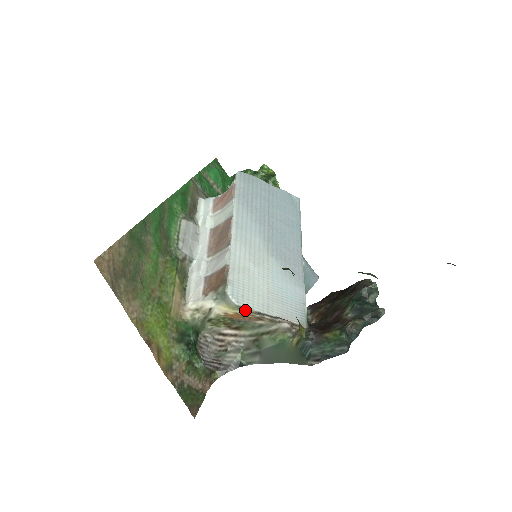
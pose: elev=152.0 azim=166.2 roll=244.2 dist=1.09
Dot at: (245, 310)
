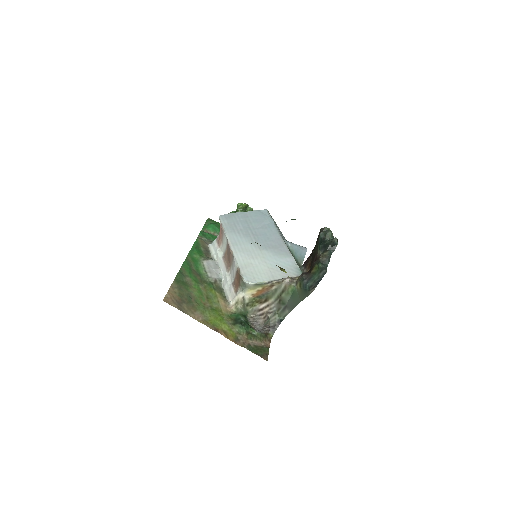
Dot at: (260, 285)
